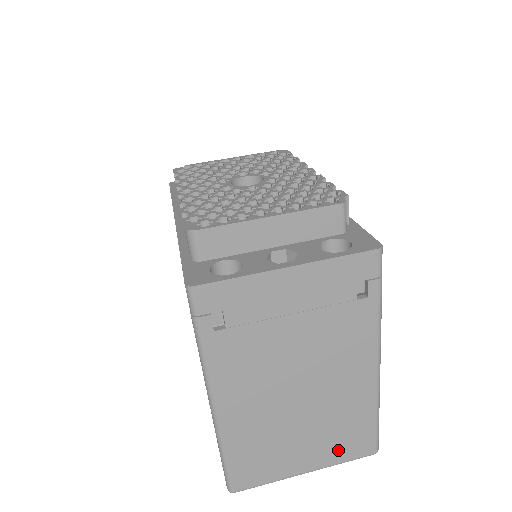
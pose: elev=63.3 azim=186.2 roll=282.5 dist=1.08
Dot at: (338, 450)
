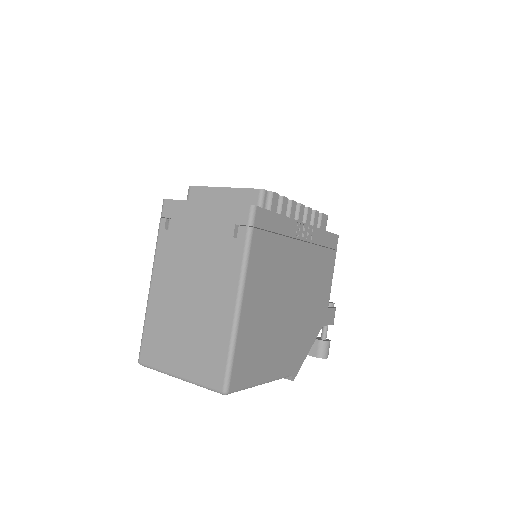
Dot at: (200, 368)
